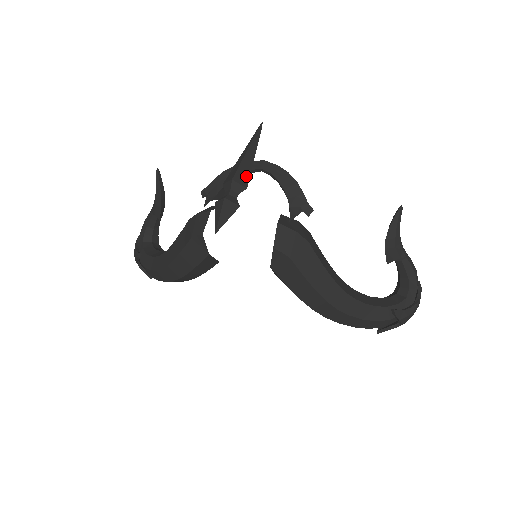
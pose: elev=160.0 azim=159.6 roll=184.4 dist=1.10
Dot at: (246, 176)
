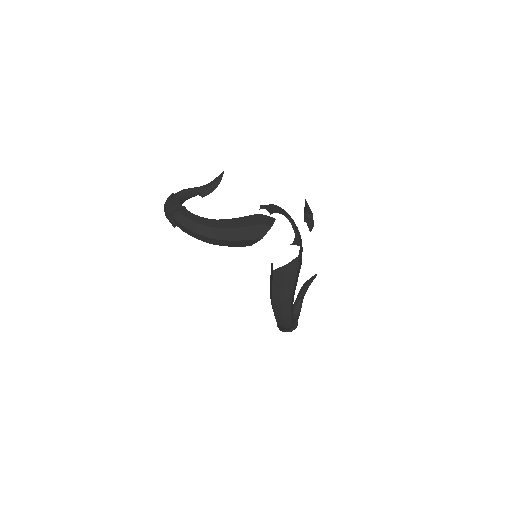
Dot at: occluded
